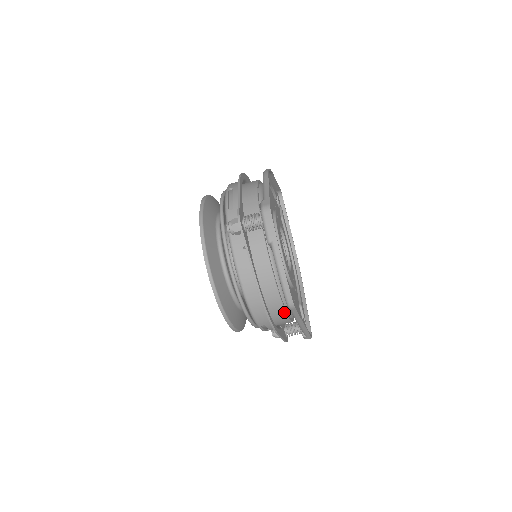
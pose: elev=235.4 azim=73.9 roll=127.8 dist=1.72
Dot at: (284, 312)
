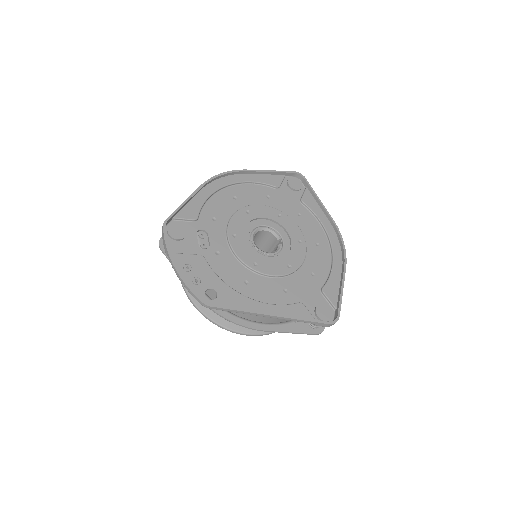
Dot at: occluded
